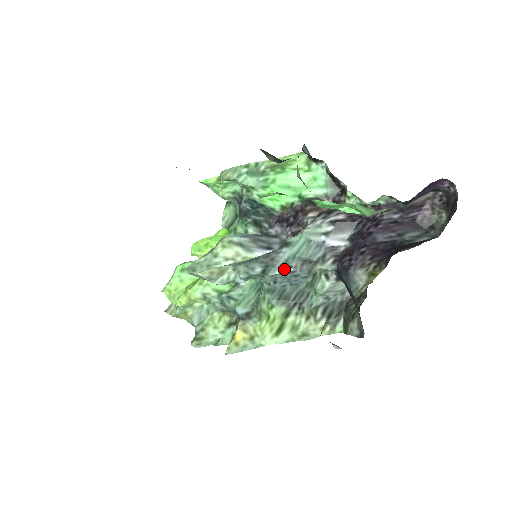
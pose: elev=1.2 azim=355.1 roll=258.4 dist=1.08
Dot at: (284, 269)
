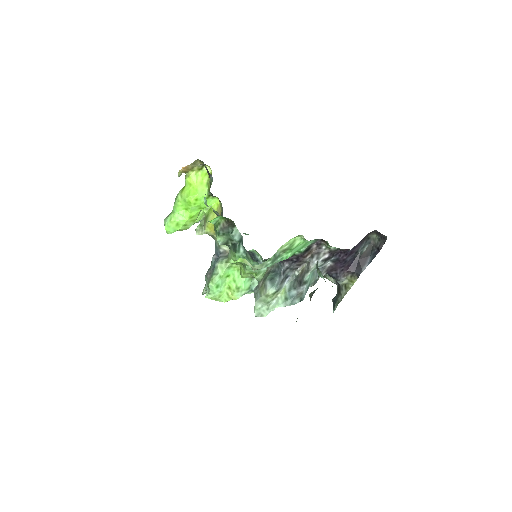
Dot at: occluded
